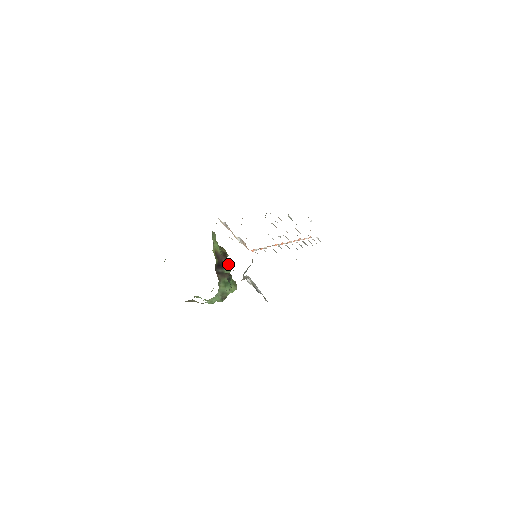
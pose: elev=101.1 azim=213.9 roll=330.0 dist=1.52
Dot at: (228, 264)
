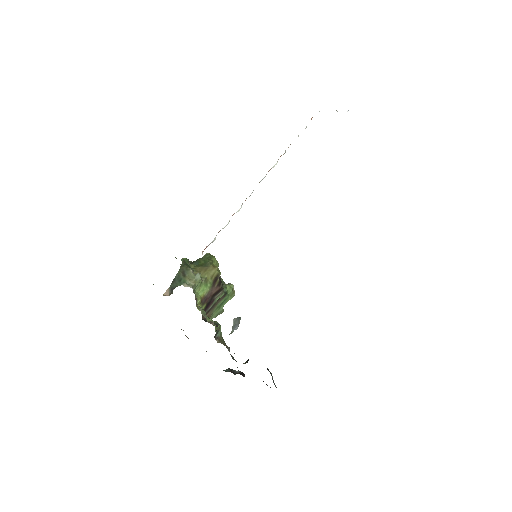
Dot at: (220, 289)
